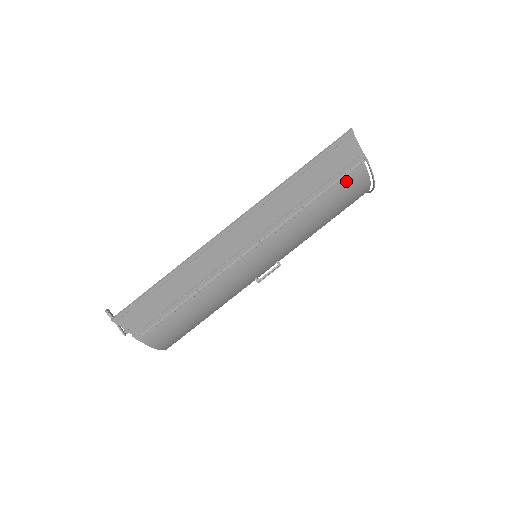
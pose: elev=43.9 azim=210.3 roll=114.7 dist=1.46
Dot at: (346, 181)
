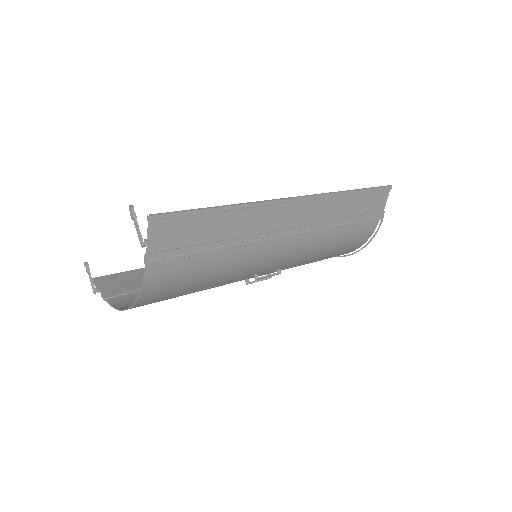
Dot at: (365, 226)
